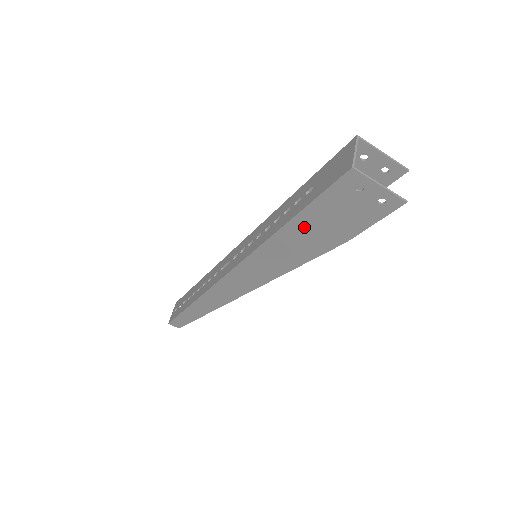
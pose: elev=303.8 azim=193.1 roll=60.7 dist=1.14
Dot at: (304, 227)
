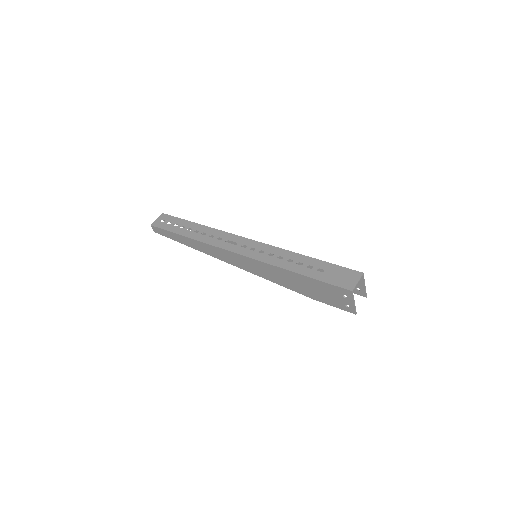
Dot at: (302, 281)
